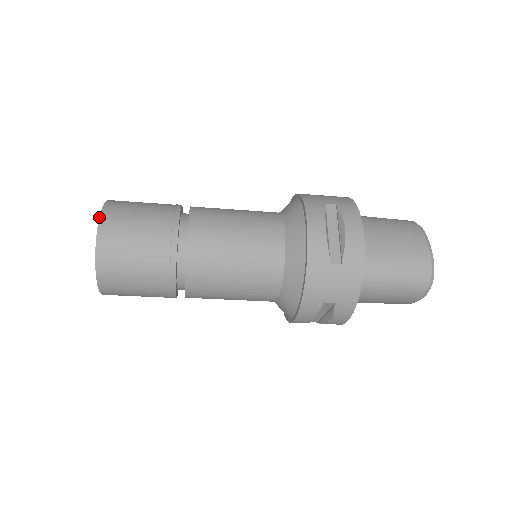
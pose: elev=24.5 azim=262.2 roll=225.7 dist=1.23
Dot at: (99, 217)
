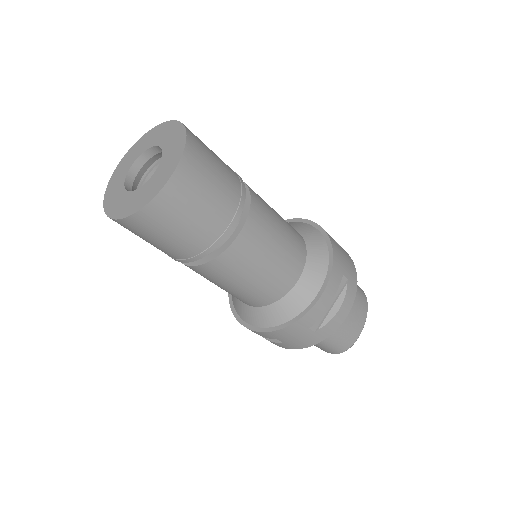
Dot at: (175, 169)
